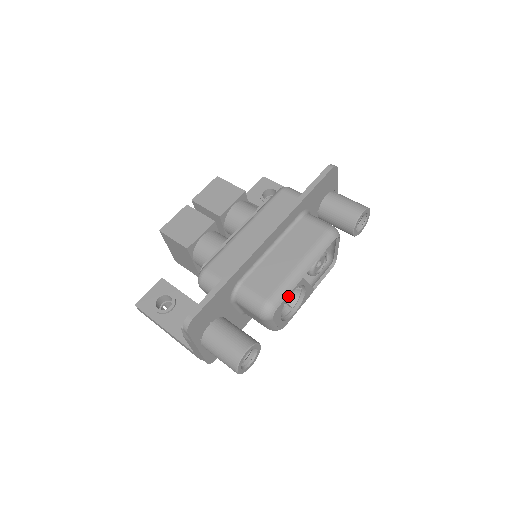
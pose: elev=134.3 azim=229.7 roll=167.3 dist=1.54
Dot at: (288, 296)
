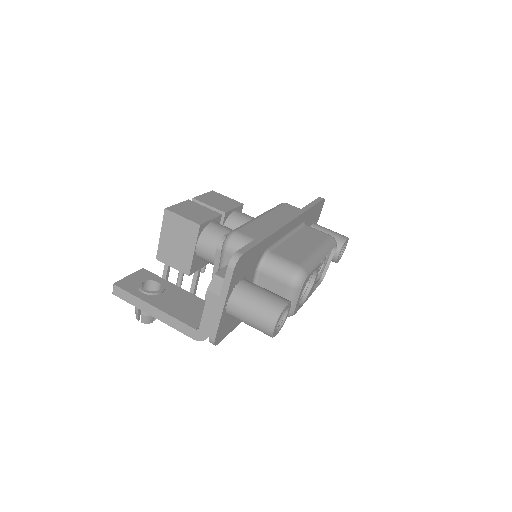
Dot at: (313, 271)
